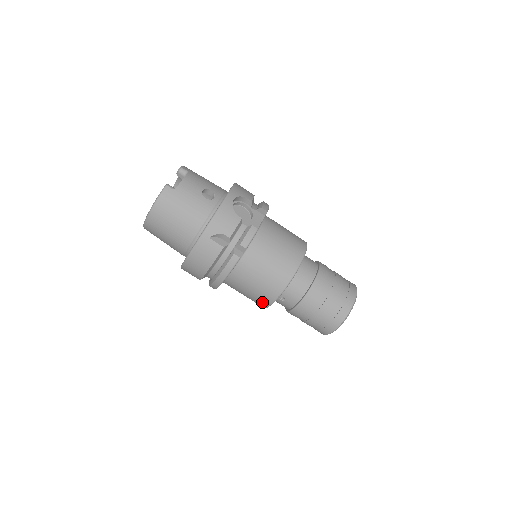
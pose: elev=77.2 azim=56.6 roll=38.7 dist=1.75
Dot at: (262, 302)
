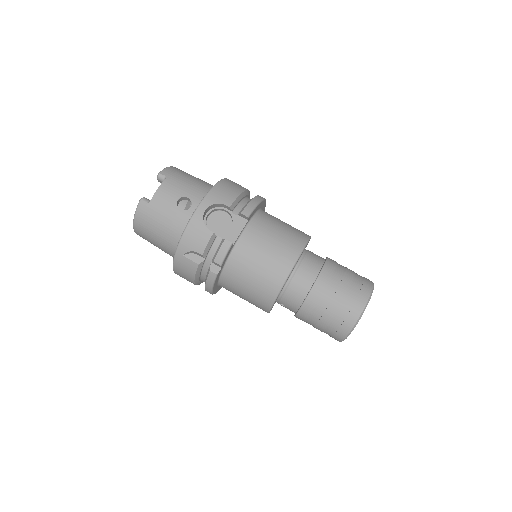
Dot at: occluded
